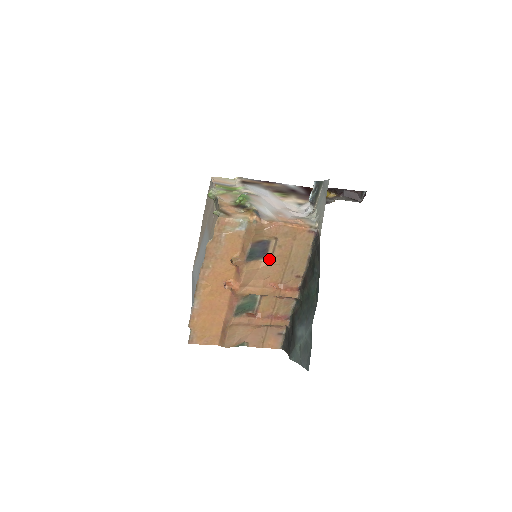
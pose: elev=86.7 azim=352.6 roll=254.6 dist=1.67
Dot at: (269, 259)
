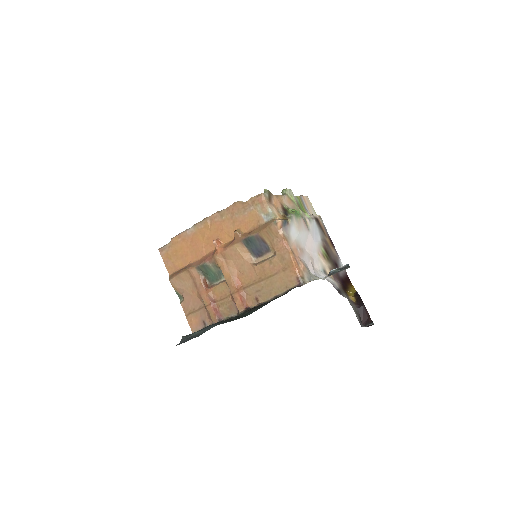
Dot at: (257, 262)
